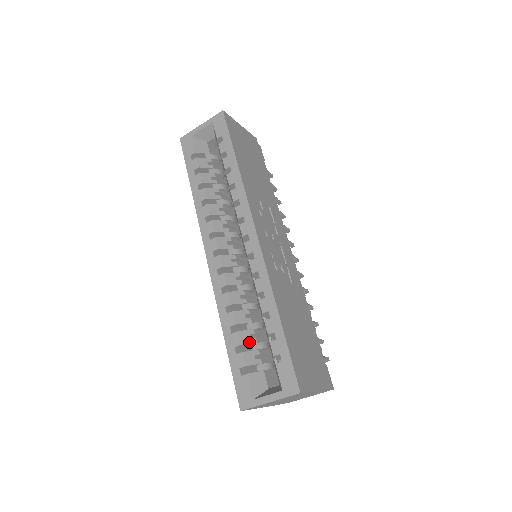
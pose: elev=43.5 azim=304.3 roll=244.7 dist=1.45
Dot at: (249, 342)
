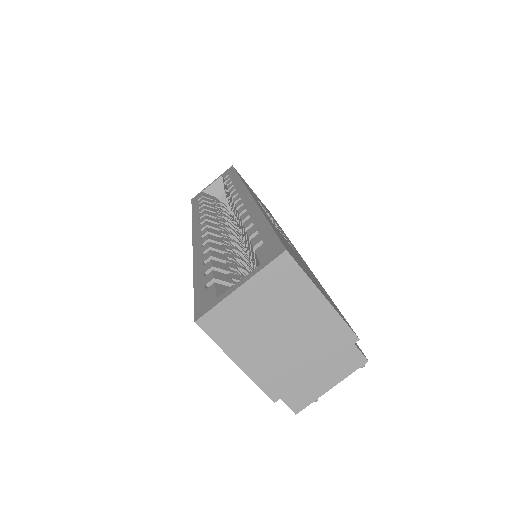
Dot at: (226, 269)
